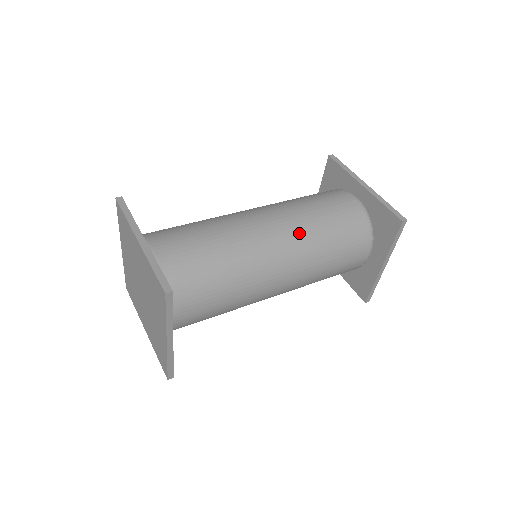
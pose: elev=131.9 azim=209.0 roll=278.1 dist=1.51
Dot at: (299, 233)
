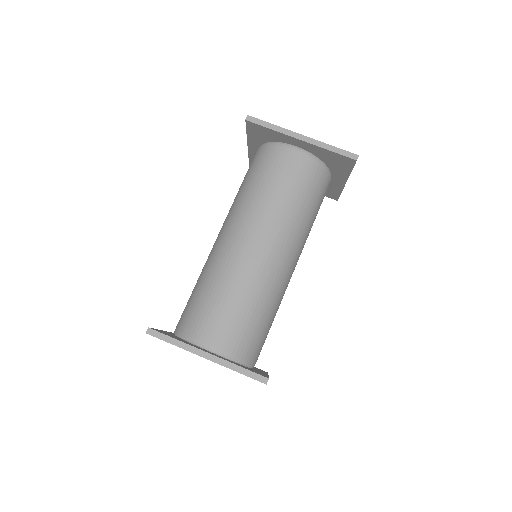
Dot at: (286, 230)
